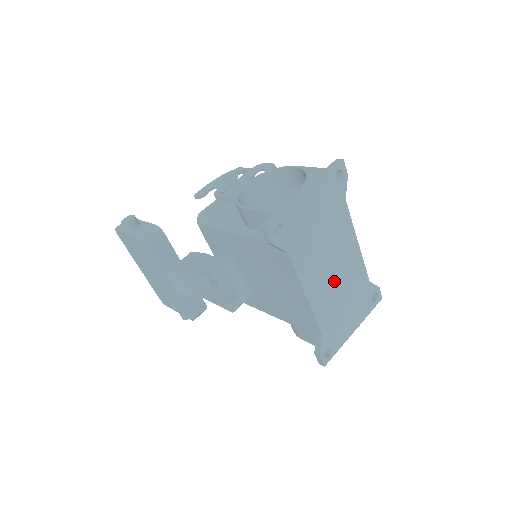
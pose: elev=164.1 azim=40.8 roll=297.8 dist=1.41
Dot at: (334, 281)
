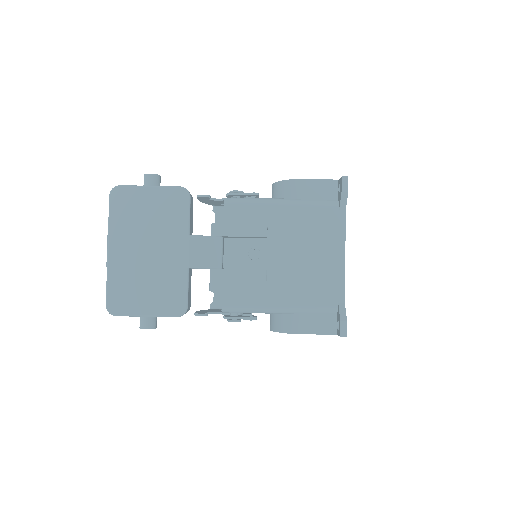
Dot at: occluded
